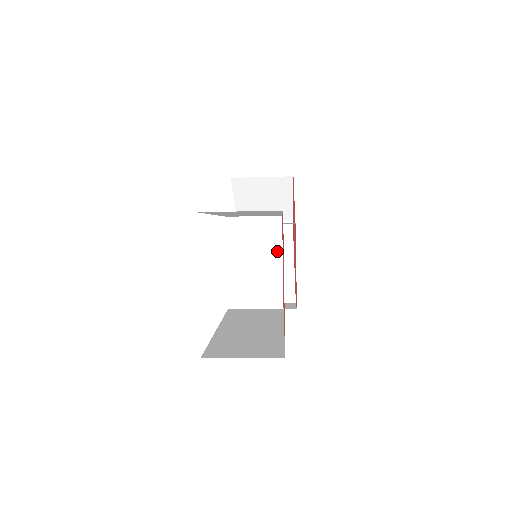
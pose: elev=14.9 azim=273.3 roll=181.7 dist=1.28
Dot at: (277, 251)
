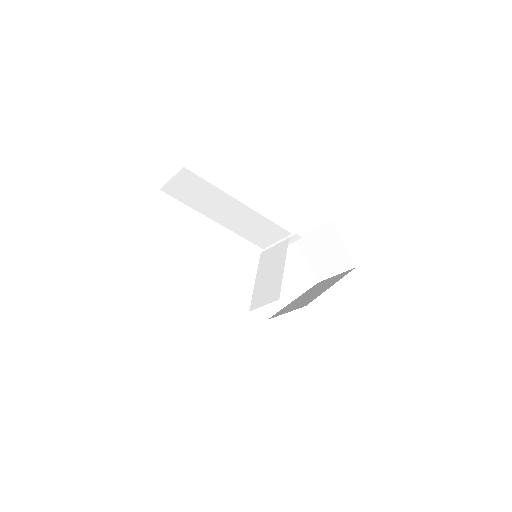
Dot at: (283, 258)
